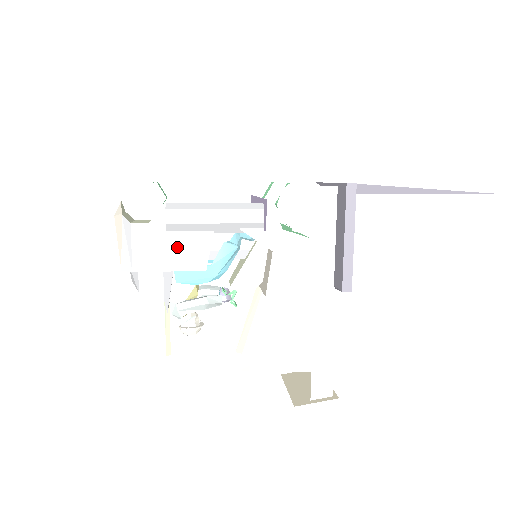
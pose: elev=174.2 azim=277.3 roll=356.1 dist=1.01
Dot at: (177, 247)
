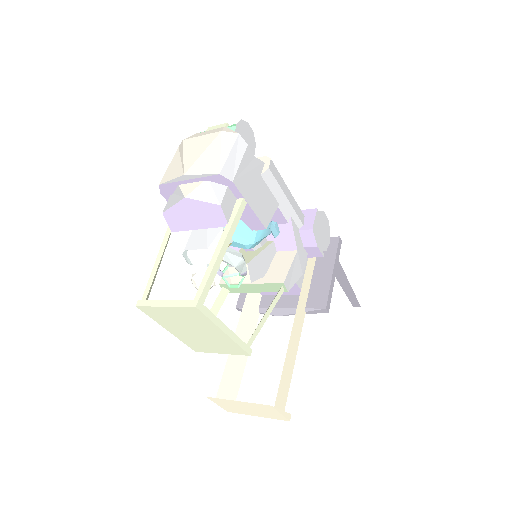
Dot at: (261, 193)
